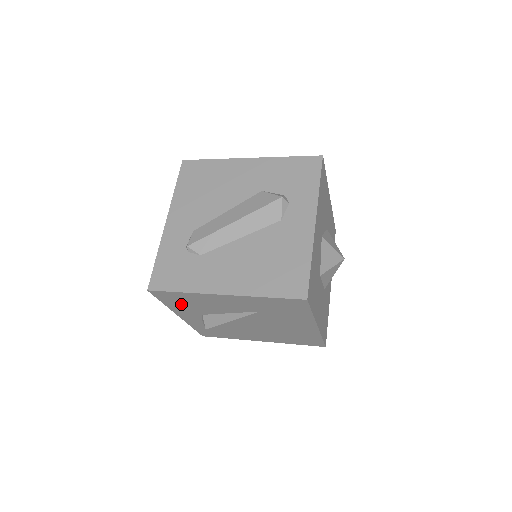
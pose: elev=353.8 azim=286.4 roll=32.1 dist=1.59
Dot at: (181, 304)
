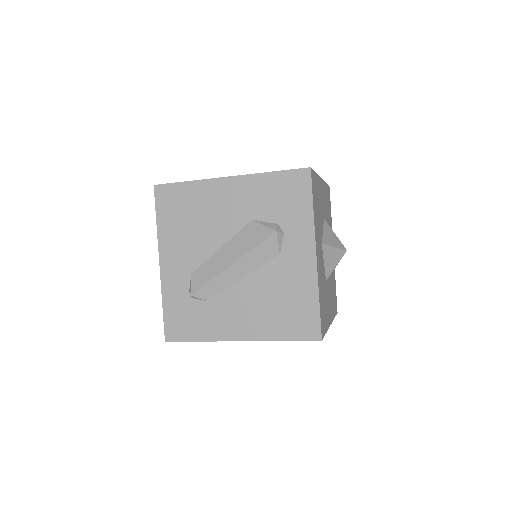
Dot at: occluded
